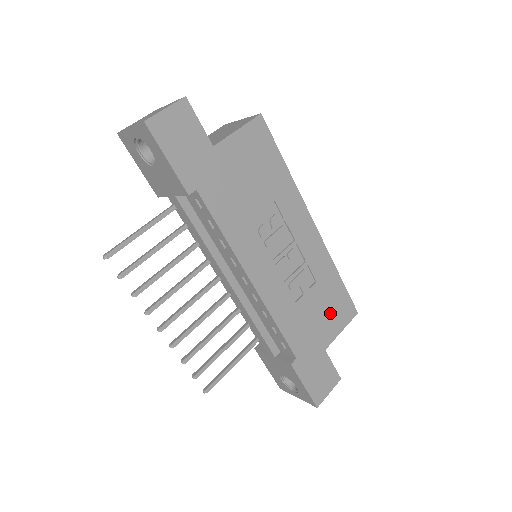
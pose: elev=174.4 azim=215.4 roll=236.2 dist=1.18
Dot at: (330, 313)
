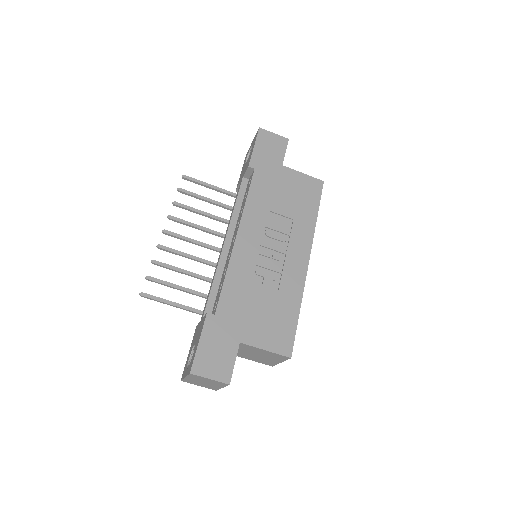
Dot at: (269, 325)
